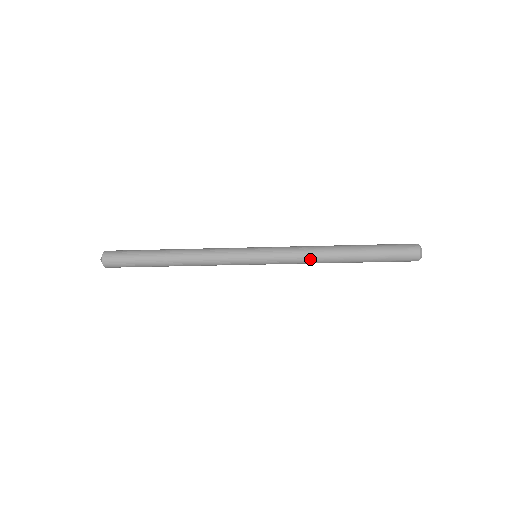
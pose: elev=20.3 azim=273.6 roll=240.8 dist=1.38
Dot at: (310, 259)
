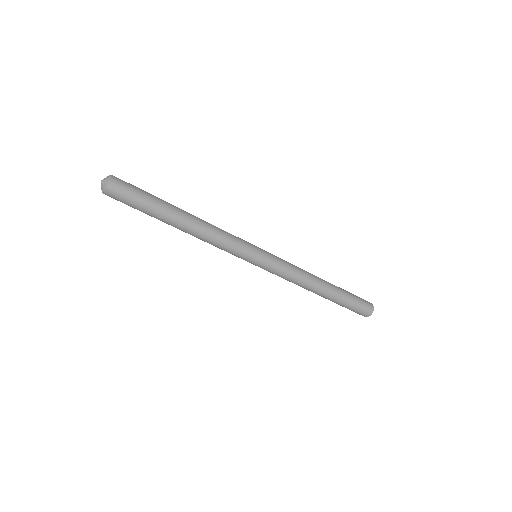
Dot at: (303, 272)
